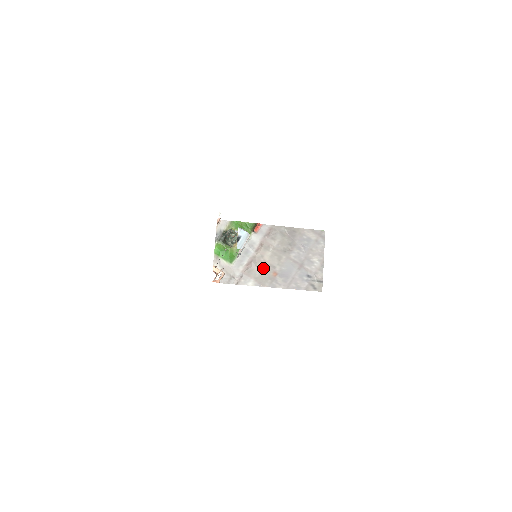
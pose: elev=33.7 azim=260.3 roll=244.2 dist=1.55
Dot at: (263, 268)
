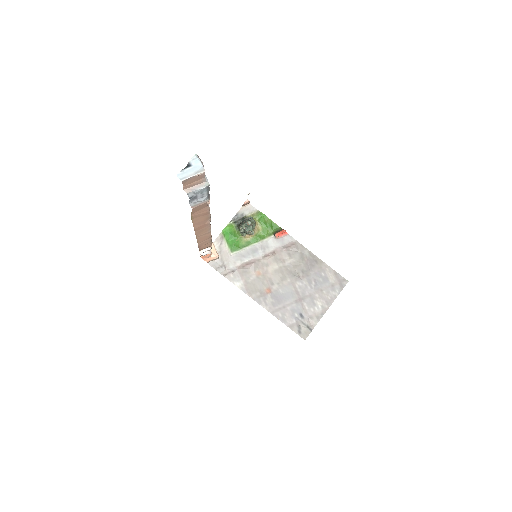
Dot at: (260, 277)
